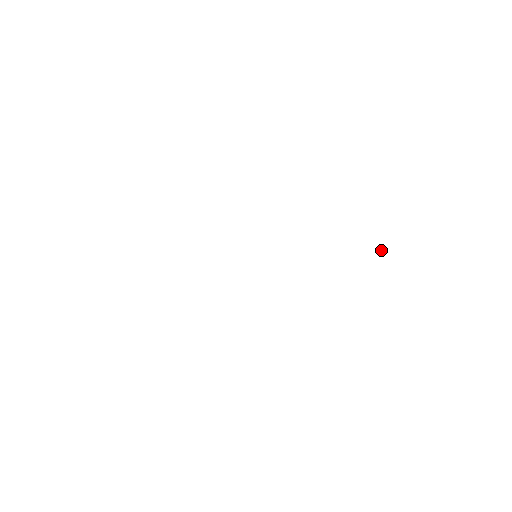
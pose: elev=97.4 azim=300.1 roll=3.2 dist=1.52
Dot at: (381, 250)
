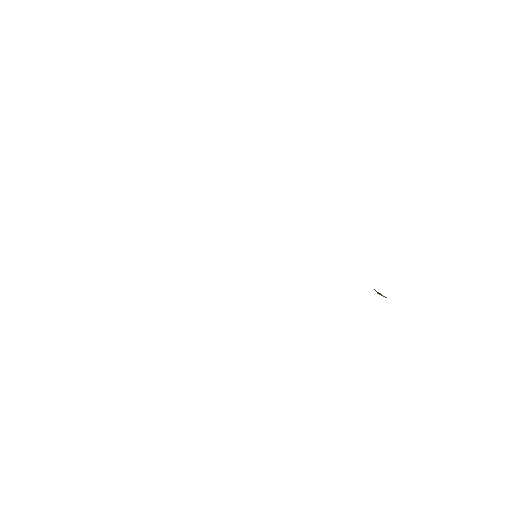
Dot at: occluded
